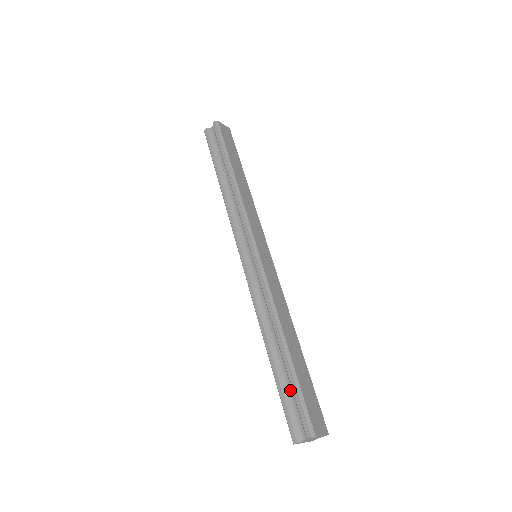
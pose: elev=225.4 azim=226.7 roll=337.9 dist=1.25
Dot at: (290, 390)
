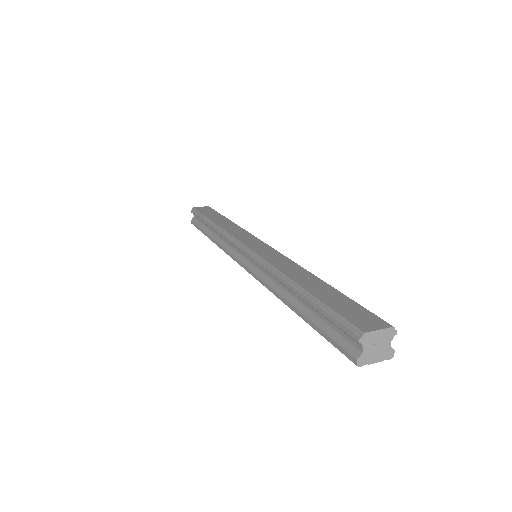
Dot at: (324, 320)
